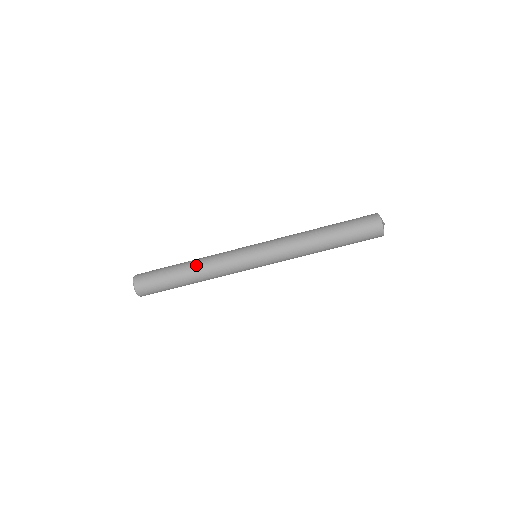
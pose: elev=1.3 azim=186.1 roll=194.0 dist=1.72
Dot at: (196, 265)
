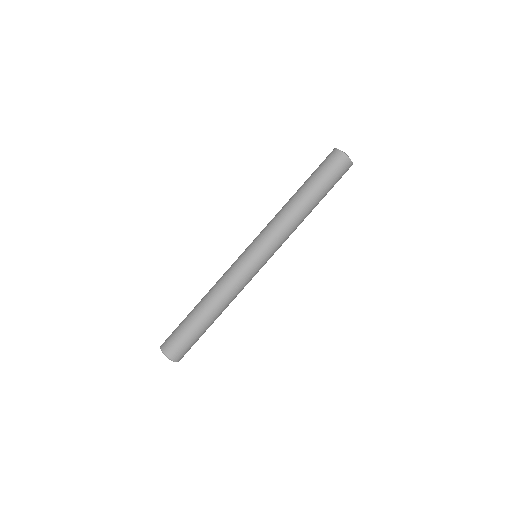
Dot at: (209, 299)
